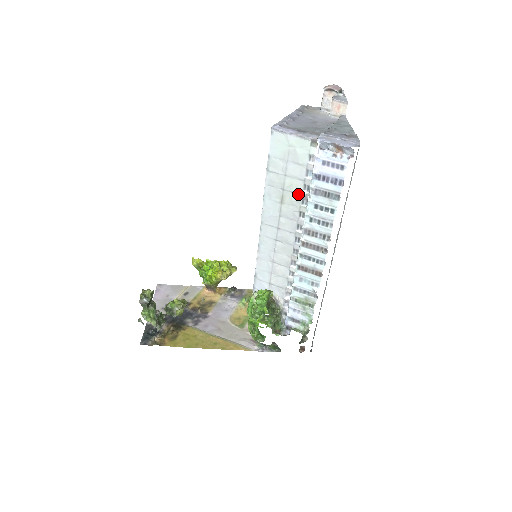
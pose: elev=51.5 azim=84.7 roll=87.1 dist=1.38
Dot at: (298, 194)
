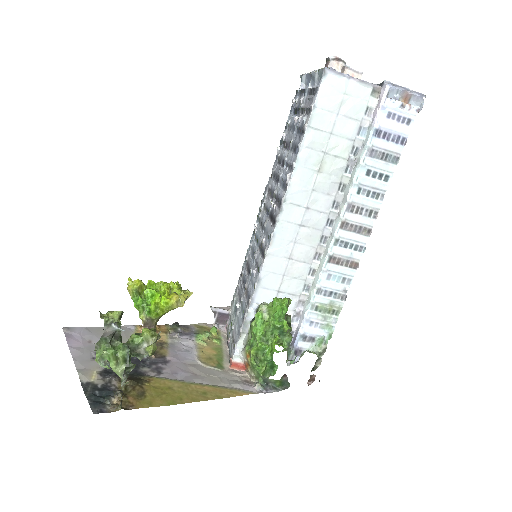
Dot at: (343, 159)
